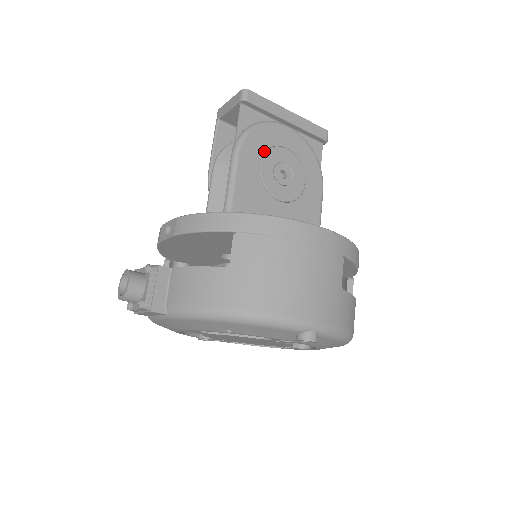
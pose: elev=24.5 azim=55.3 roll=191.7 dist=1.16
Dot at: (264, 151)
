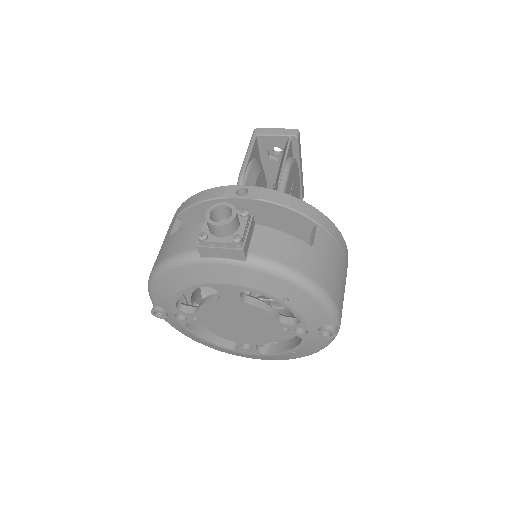
Dot at: (294, 181)
